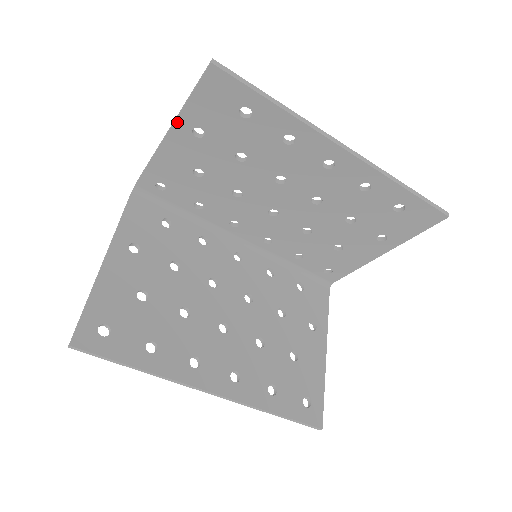
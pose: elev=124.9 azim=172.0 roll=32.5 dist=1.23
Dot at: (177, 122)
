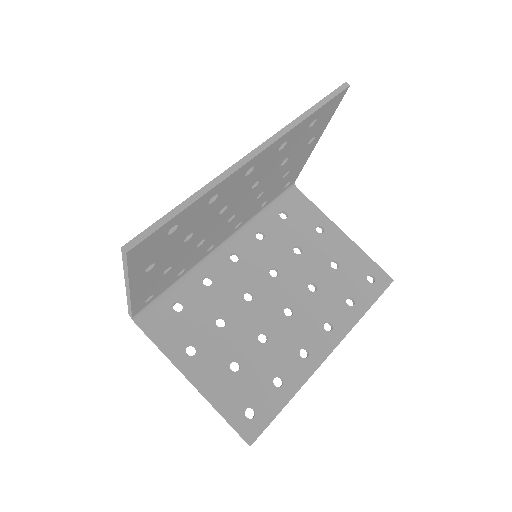
Dot at: (131, 283)
